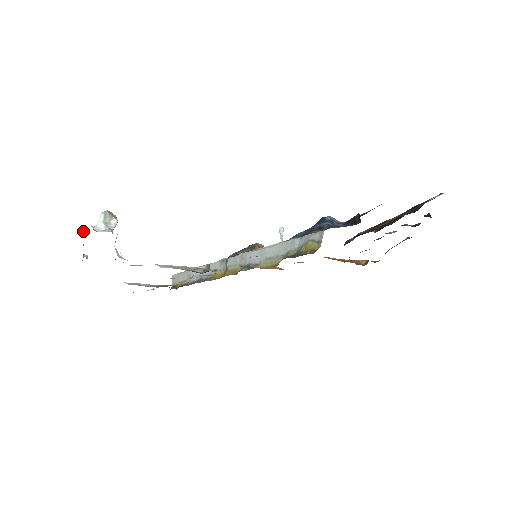
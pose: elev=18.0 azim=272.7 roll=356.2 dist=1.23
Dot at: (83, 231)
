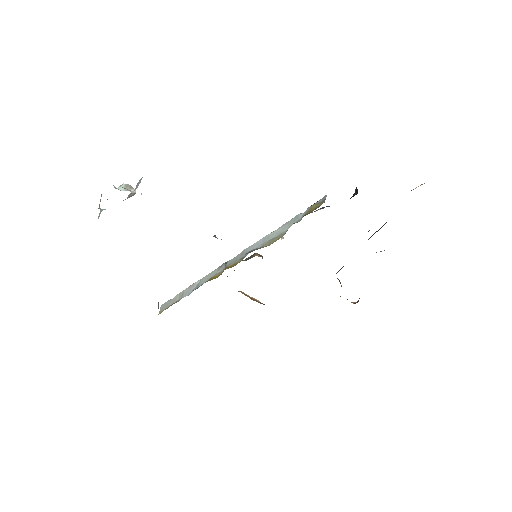
Dot at: occluded
